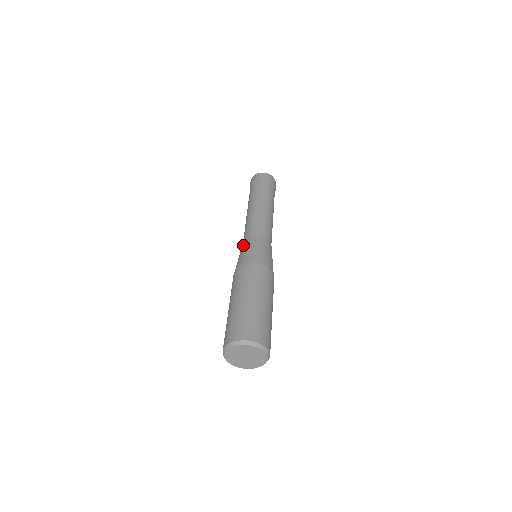
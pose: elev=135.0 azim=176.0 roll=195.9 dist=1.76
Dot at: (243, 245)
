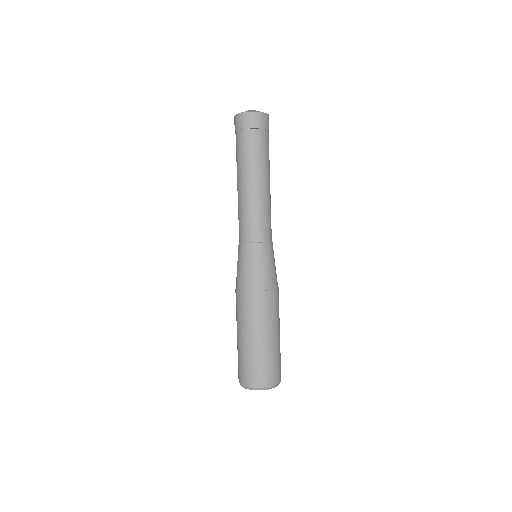
Dot at: occluded
